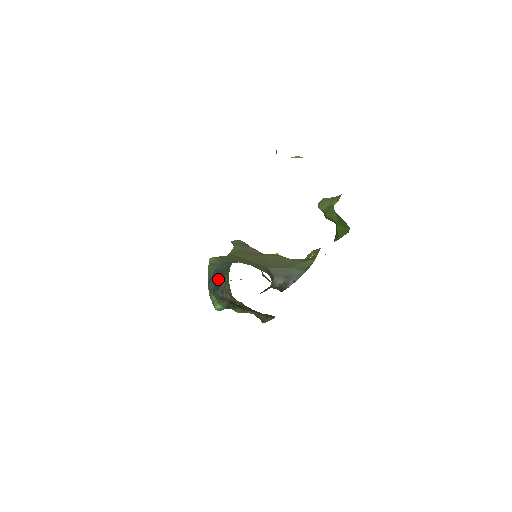
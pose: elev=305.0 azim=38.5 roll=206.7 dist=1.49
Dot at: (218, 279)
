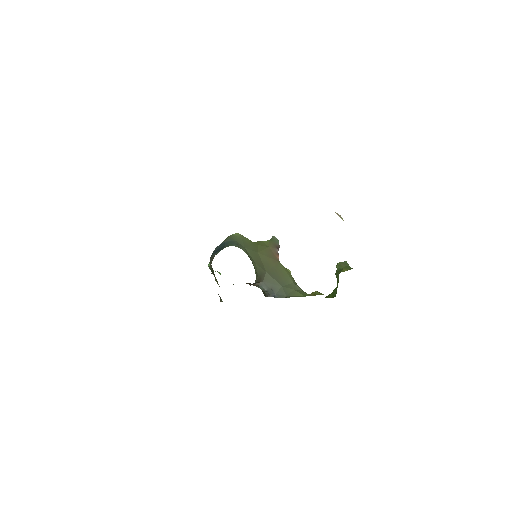
Dot at: (220, 248)
